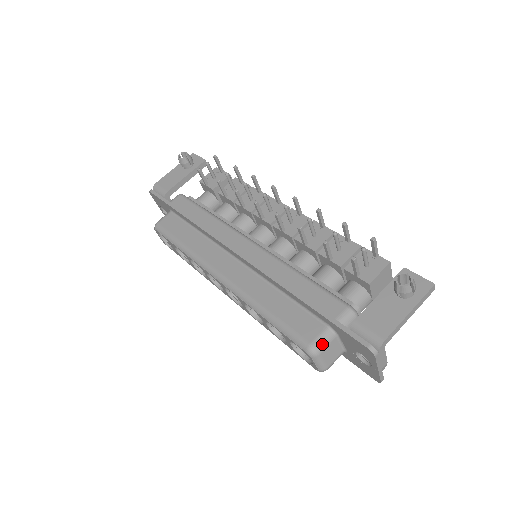
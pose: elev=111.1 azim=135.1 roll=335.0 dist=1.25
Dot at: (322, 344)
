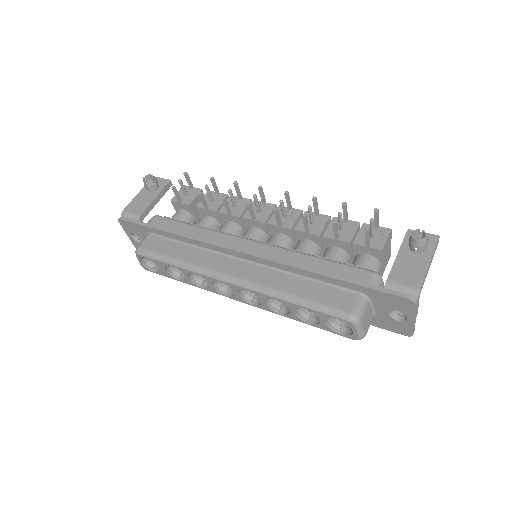
Dot at: (361, 310)
